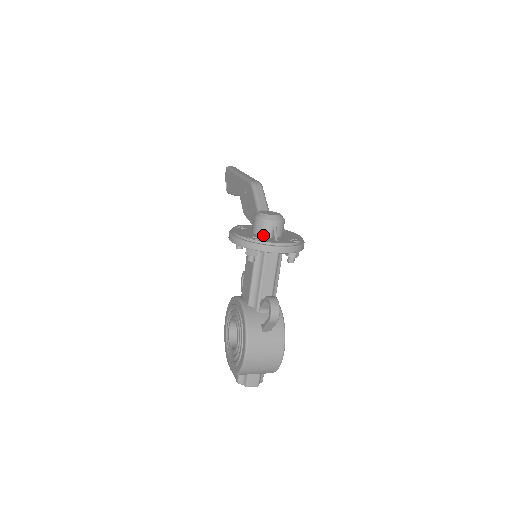
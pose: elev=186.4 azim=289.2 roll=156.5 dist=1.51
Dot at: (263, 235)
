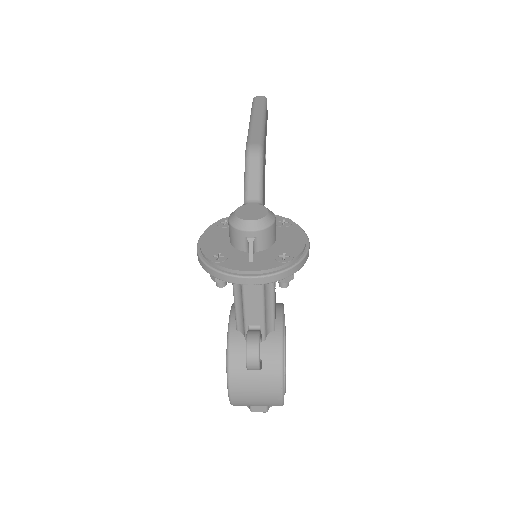
Dot at: (238, 248)
